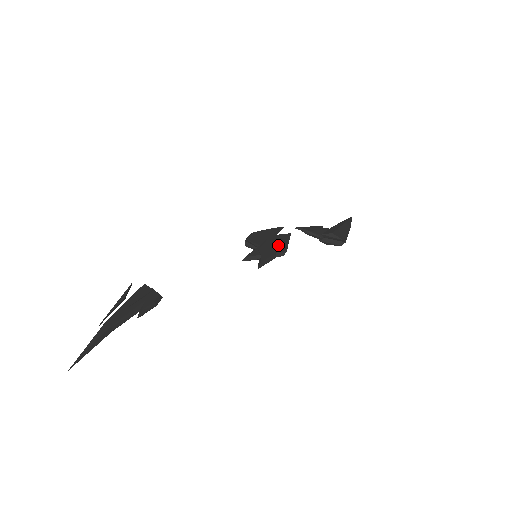
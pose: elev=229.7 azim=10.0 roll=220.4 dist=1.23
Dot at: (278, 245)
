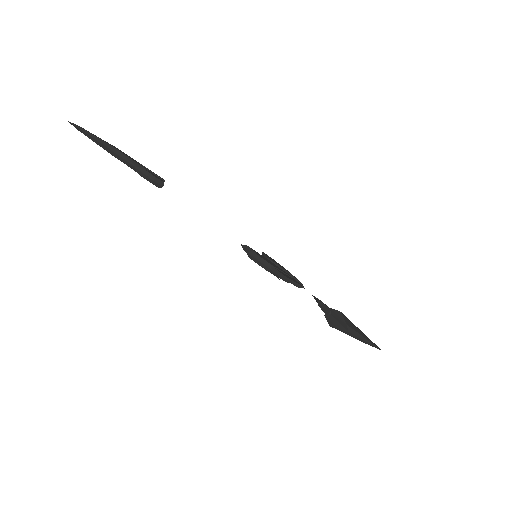
Dot at: (282, 271)
